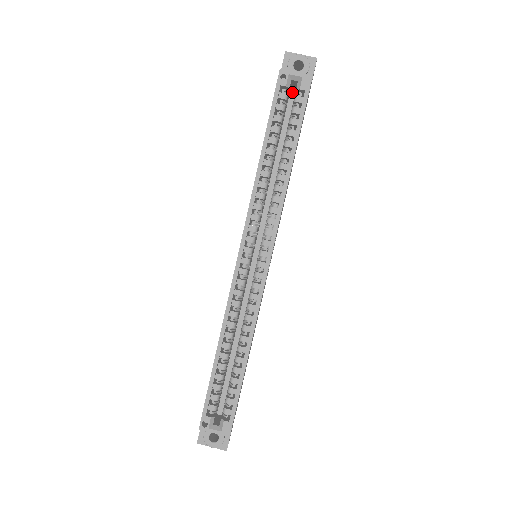
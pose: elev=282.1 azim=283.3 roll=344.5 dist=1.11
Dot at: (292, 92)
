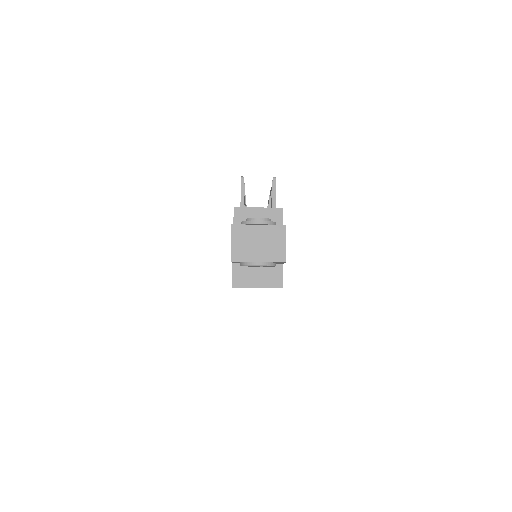
Dot at: occluded
